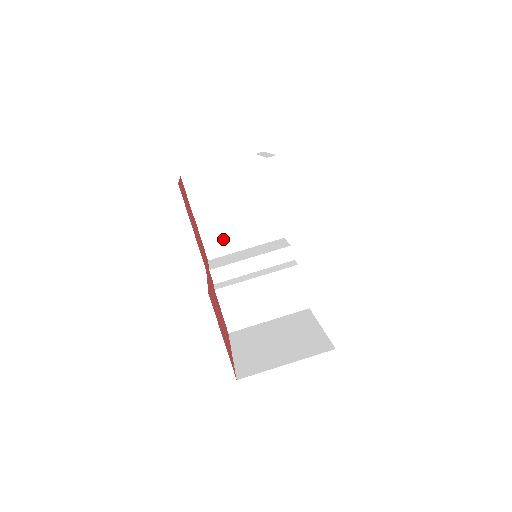
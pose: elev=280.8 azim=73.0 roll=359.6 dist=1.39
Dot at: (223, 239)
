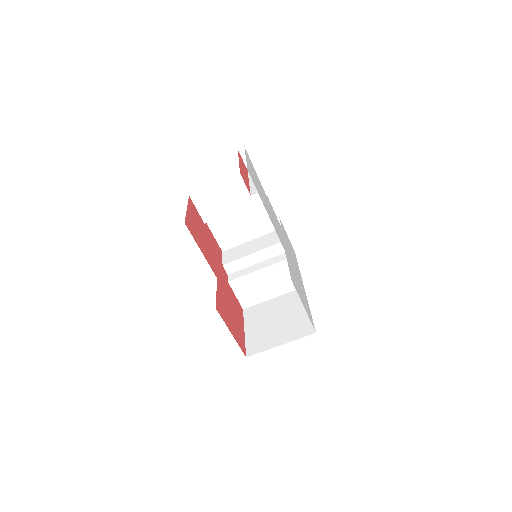
Dot at: (232, 235)
